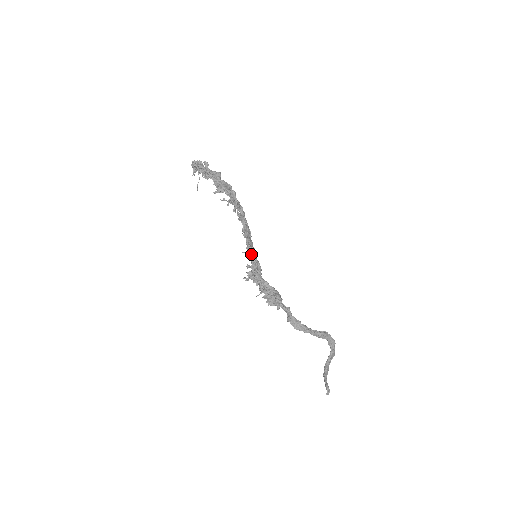
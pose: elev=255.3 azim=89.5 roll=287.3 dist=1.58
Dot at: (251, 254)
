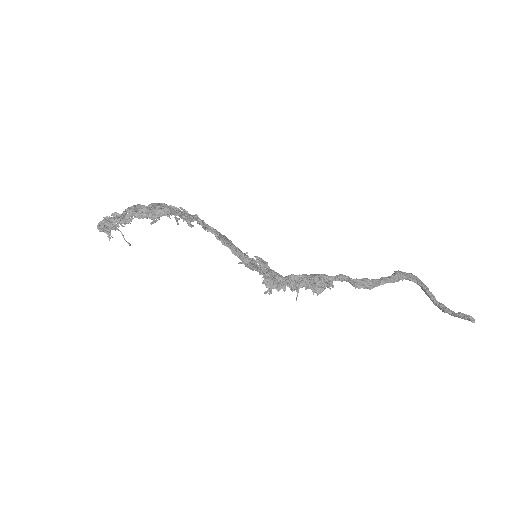
Dot at: (249, 258)
